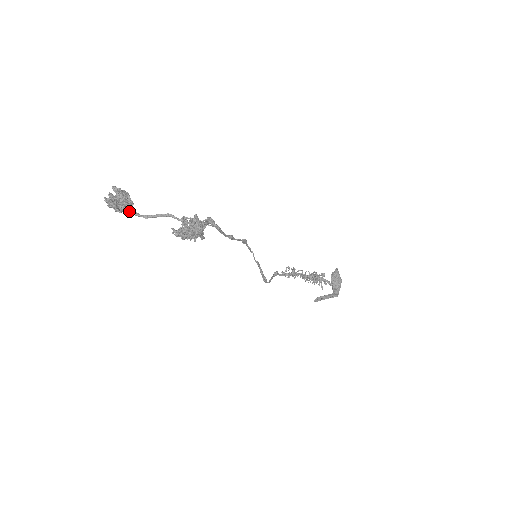
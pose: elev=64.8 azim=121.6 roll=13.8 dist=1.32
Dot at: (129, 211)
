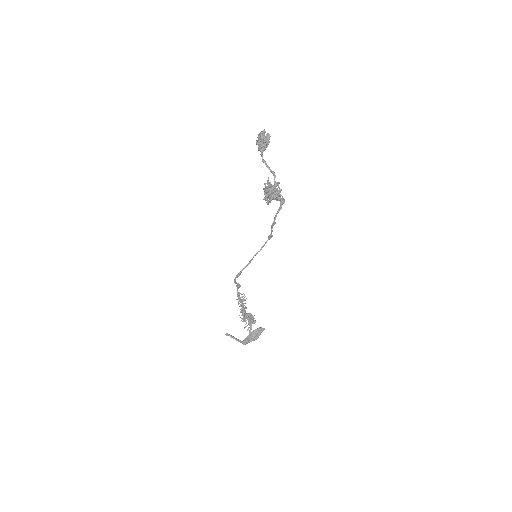
Dot at: (262, 148)
